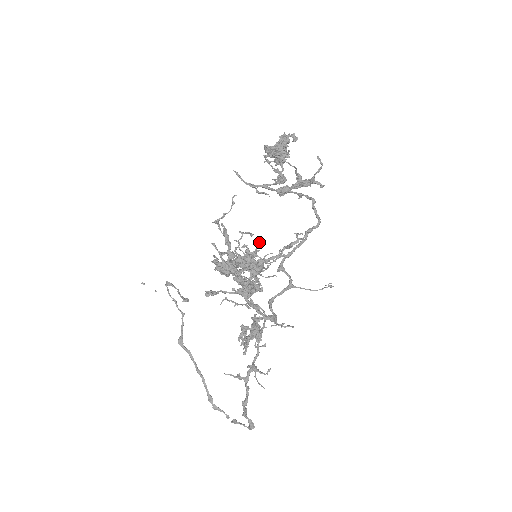
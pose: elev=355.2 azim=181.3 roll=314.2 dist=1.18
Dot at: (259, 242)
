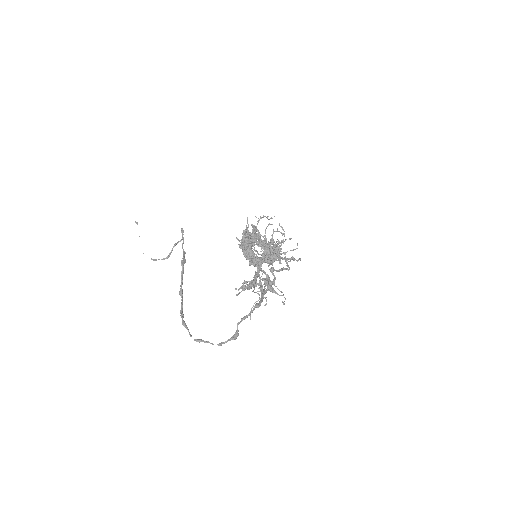
Dot at: (290, 238)
